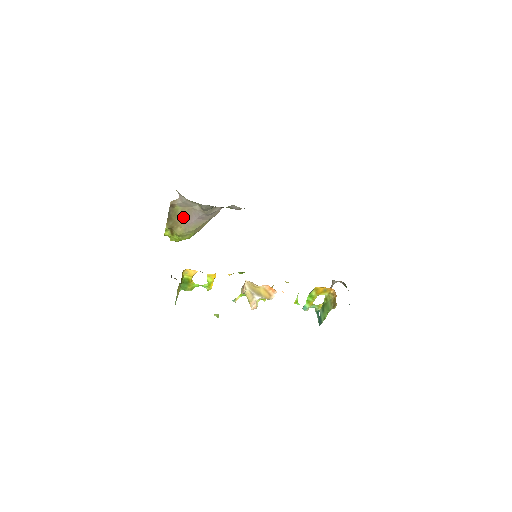
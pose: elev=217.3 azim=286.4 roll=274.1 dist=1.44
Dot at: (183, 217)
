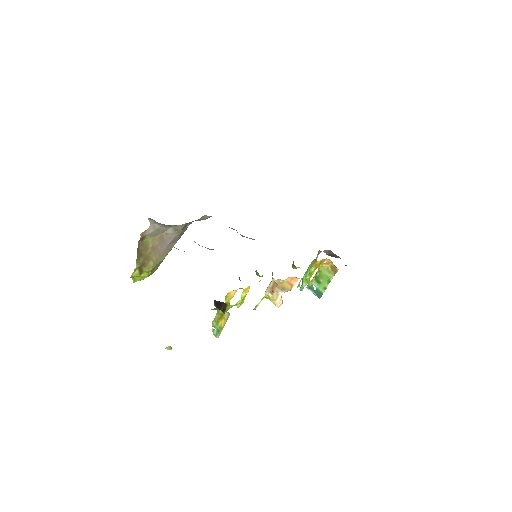
Dot at: (154, 248)
